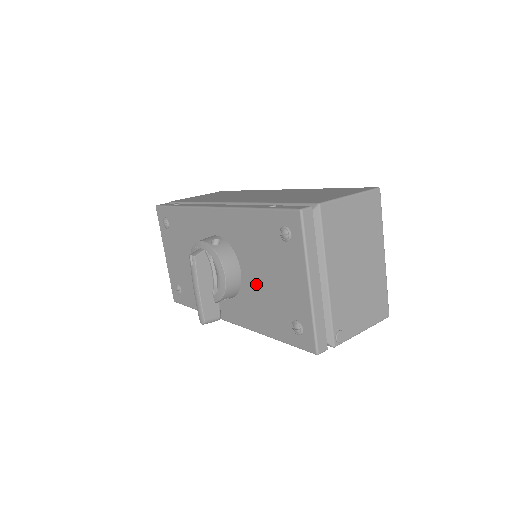
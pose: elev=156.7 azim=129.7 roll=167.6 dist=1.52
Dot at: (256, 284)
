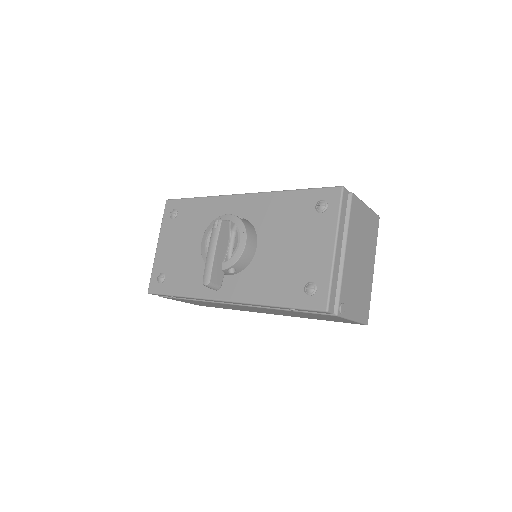
Dot at: (272, 255)
